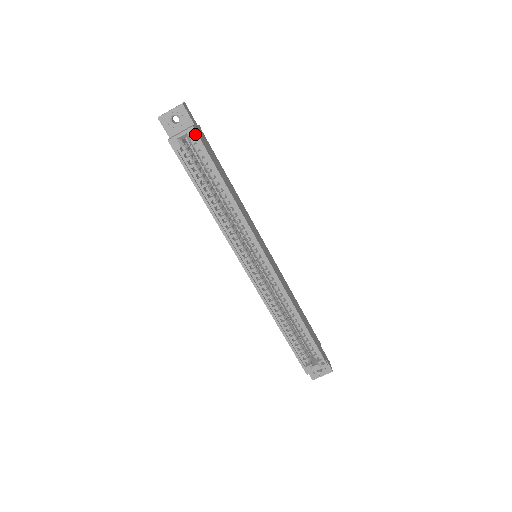
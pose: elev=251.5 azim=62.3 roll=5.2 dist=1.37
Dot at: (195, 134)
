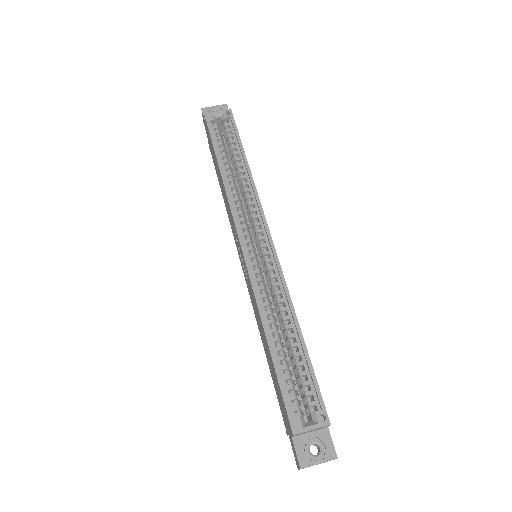
Dot at: (230, 114)
